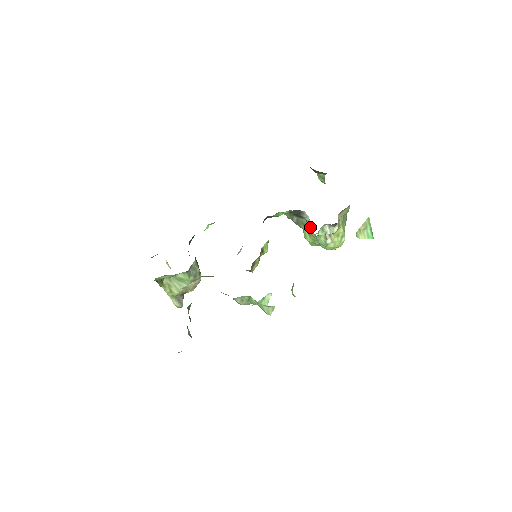
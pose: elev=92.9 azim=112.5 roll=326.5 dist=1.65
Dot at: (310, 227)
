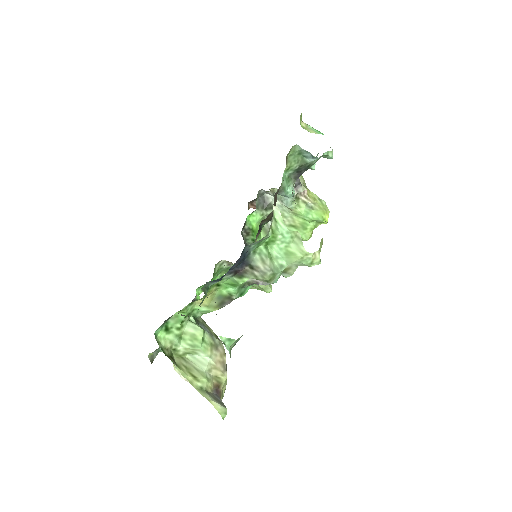
Dot at: (286, 212)
